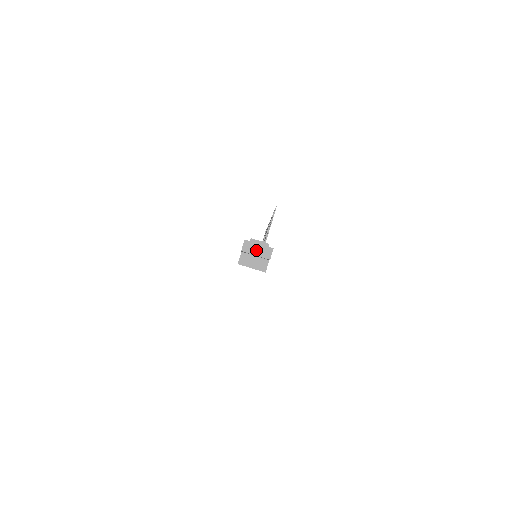
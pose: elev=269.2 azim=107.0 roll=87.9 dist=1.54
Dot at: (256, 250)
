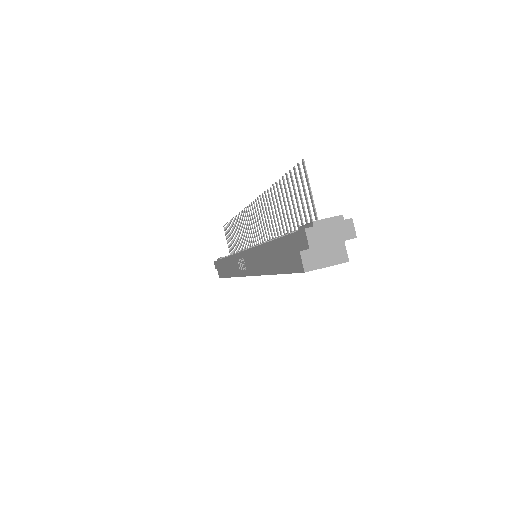
Dot at: (330, 235)
